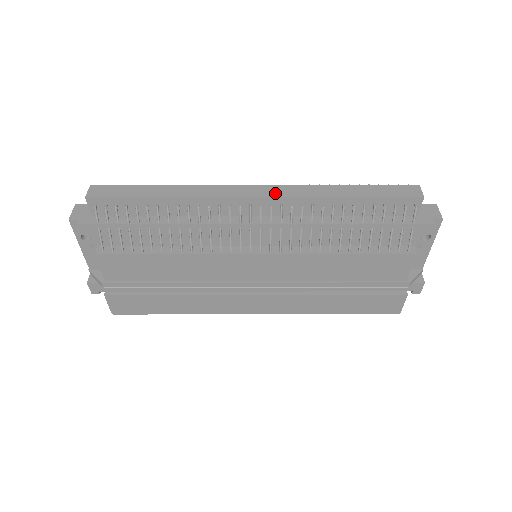
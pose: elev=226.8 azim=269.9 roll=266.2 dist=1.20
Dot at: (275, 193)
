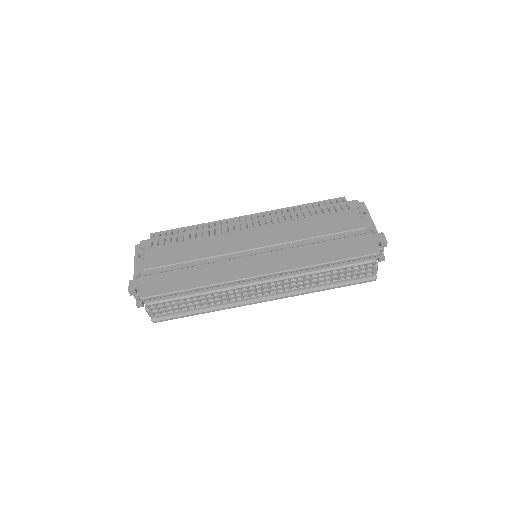
Dot at: occluded
